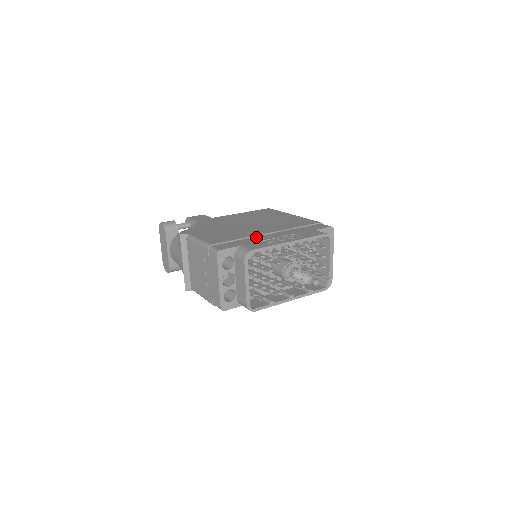
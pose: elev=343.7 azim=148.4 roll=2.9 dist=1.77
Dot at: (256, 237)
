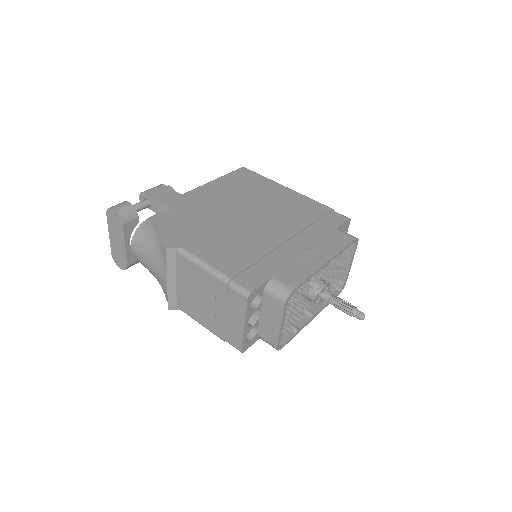
Dot at: (277, 251)
